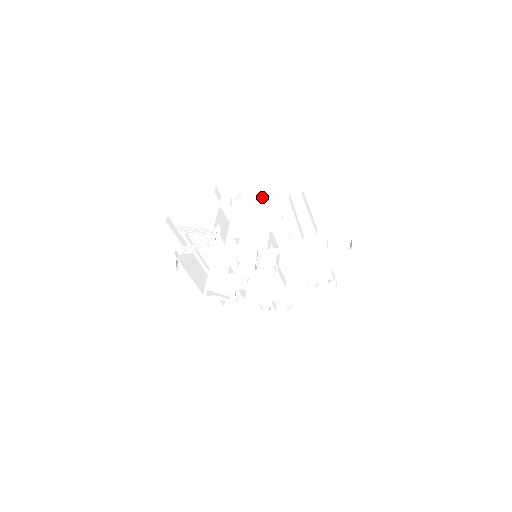
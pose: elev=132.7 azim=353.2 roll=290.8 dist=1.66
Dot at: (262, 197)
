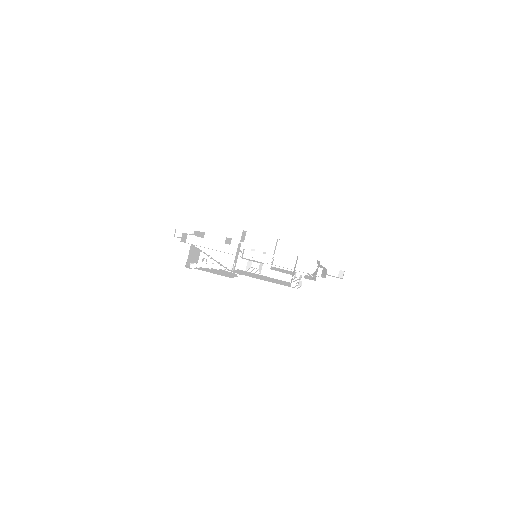
Dot at: occluded
